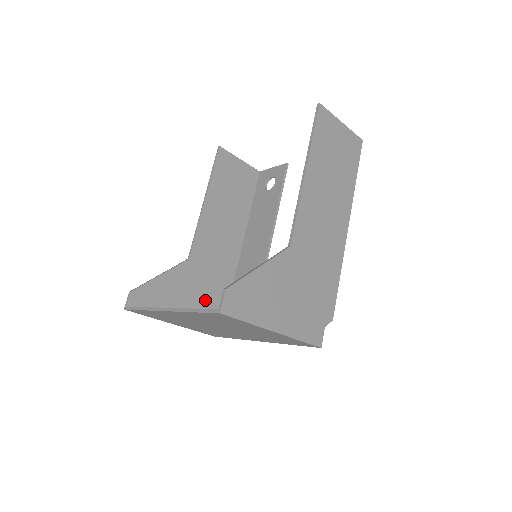
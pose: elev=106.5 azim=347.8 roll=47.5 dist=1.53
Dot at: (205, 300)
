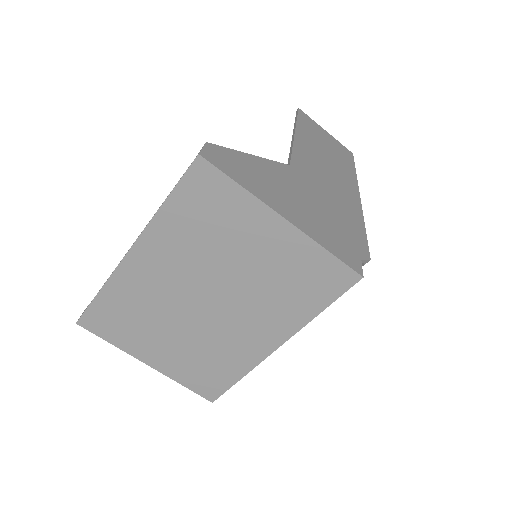
Dot at: occluded
